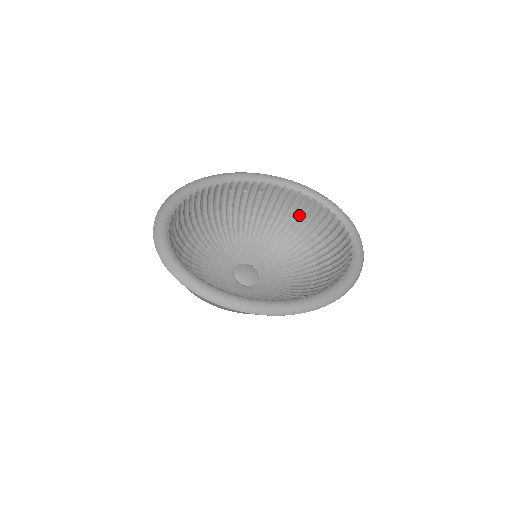
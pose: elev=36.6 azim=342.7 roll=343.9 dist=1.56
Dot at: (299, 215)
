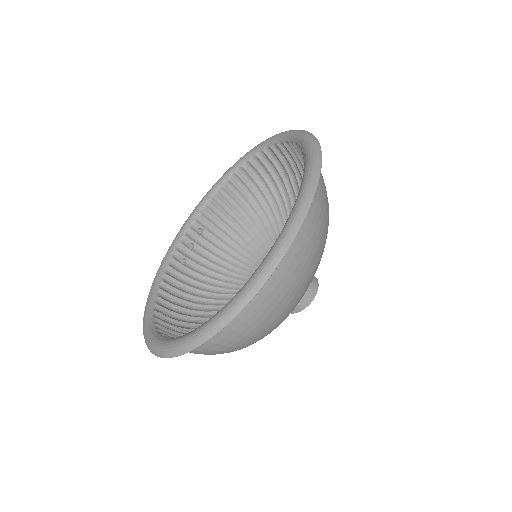
Dot at: (247, 199)
